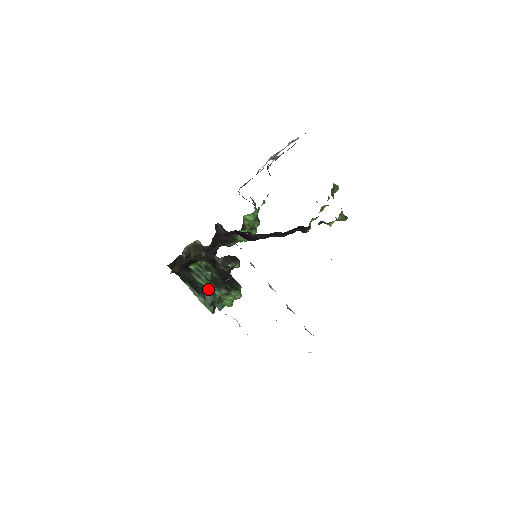
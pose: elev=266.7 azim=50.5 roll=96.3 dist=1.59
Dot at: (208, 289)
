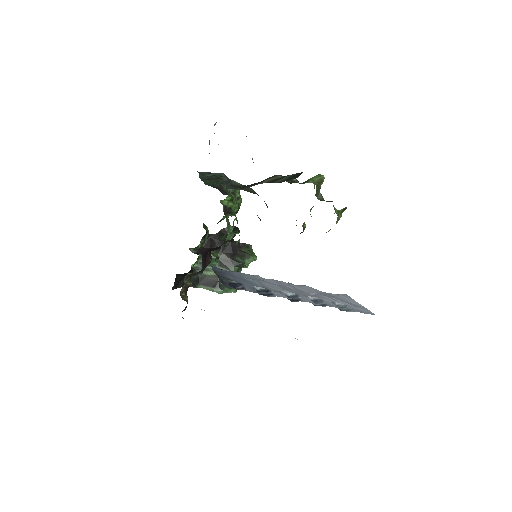
Dot at: occluded
